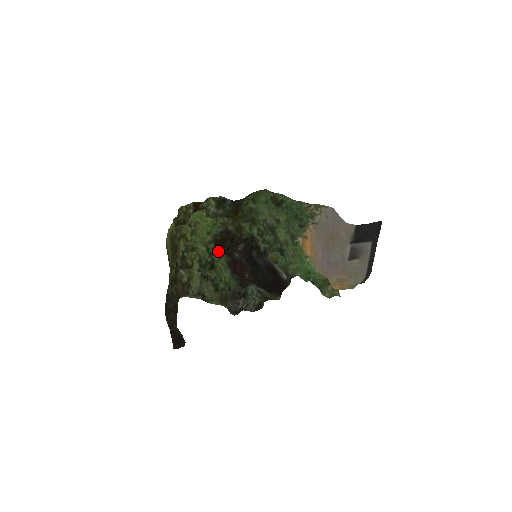
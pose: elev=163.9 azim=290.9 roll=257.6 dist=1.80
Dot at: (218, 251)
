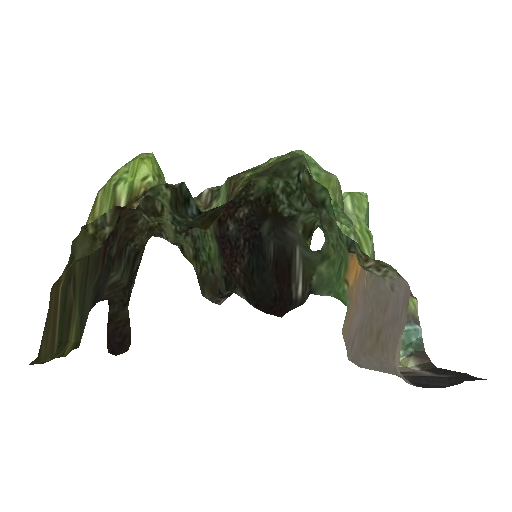
Dot at: occluded
